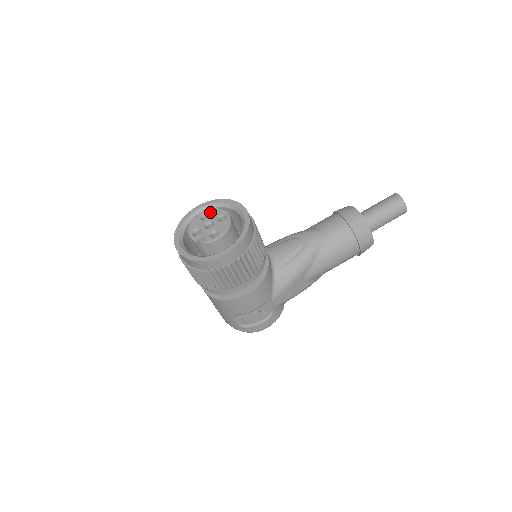
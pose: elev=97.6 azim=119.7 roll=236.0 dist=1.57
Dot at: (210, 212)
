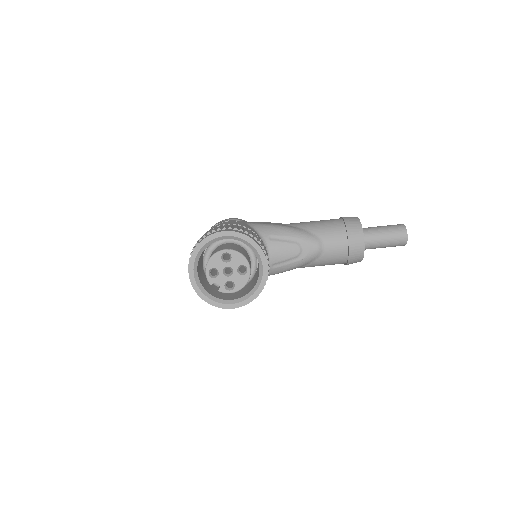
Dot at: (233, 256)
